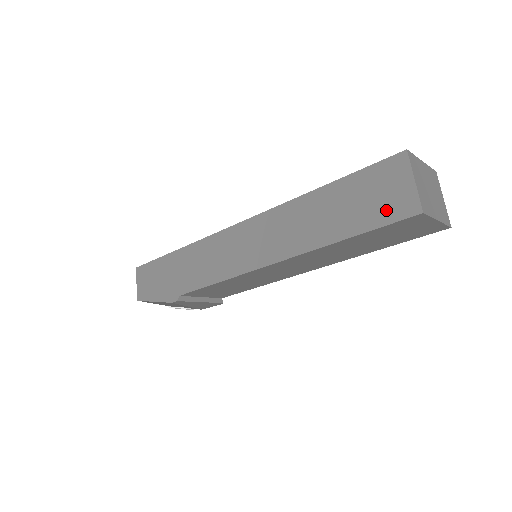
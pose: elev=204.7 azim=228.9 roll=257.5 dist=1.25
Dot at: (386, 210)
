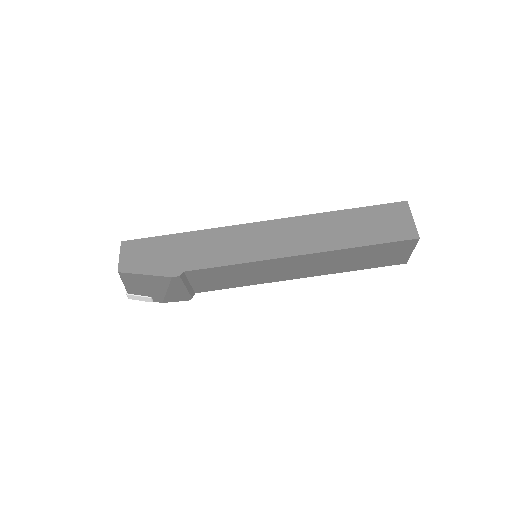
Dot at: (394, 232)
